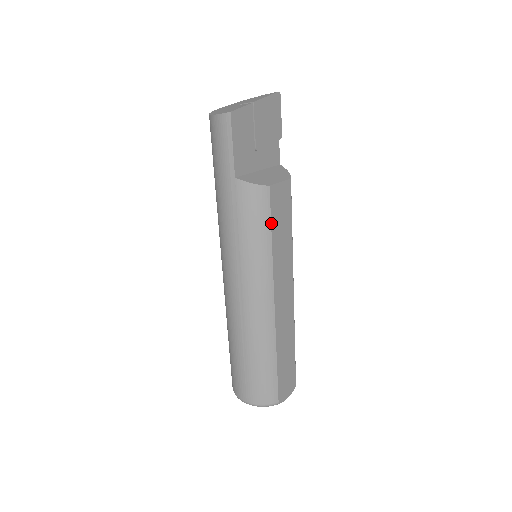
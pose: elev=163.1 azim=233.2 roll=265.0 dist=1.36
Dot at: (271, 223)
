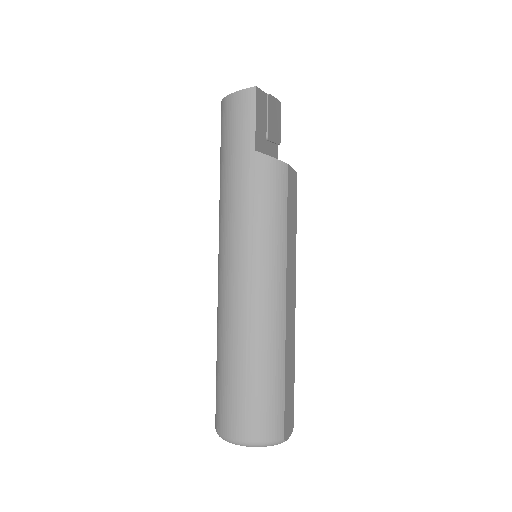
Dot at: (287, 204)
